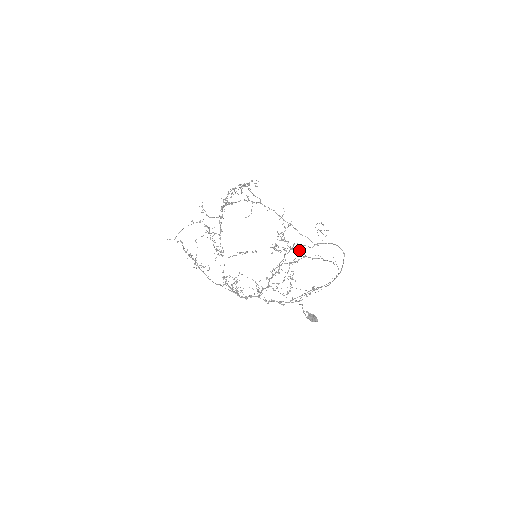
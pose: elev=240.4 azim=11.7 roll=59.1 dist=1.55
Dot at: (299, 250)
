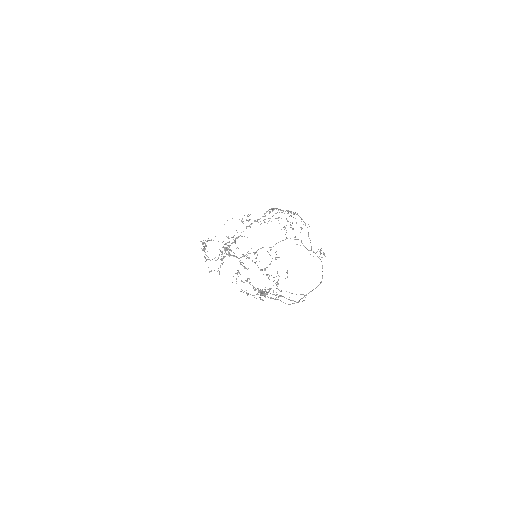
Dot at: occluded
